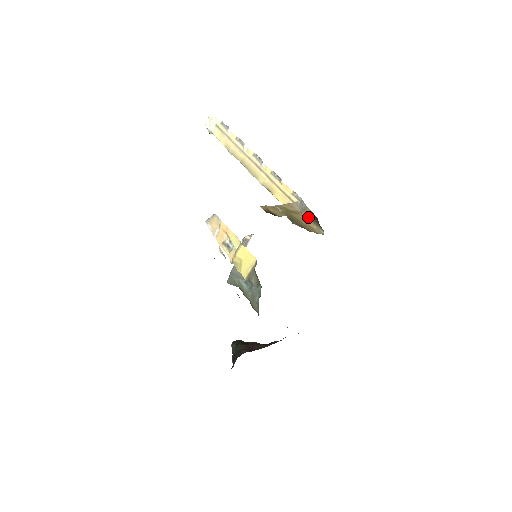
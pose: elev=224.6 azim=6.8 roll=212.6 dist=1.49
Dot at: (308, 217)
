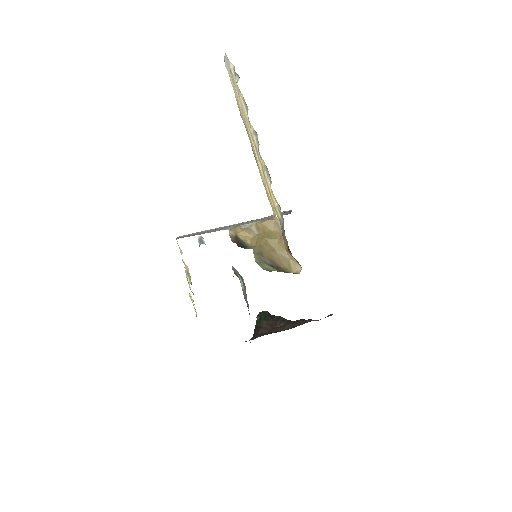
Dot at: (286, 246)
